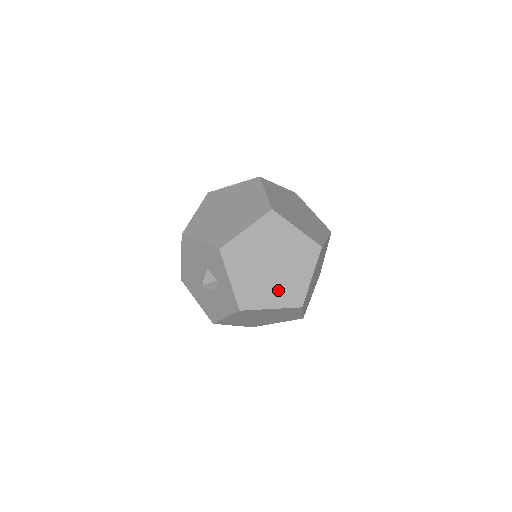
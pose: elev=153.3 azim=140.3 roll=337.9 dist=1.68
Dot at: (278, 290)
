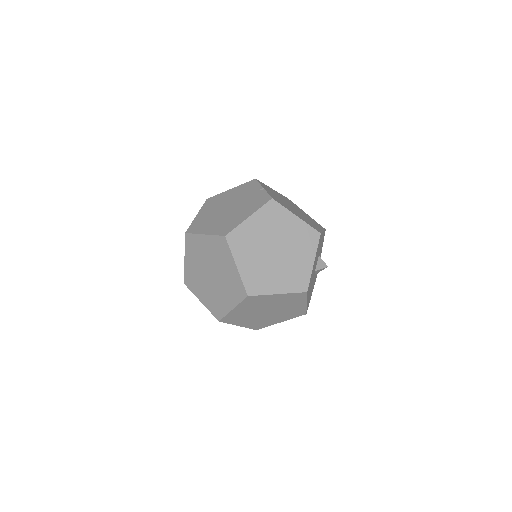
Dot at: (209, 294)
